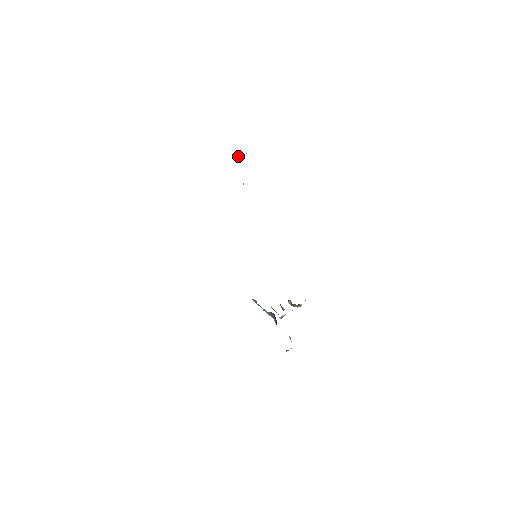
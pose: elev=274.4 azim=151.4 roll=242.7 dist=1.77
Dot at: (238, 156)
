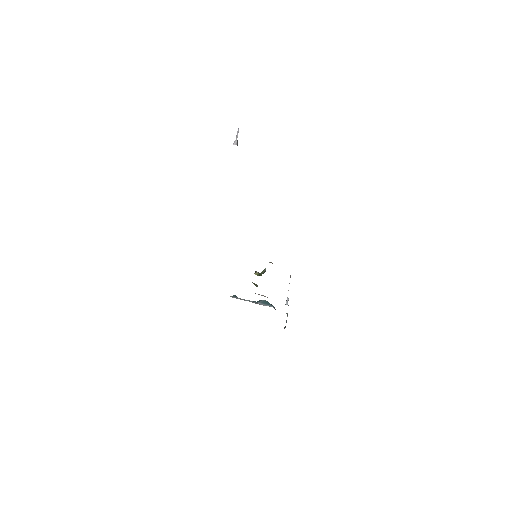
Dot at: (237, 143)
